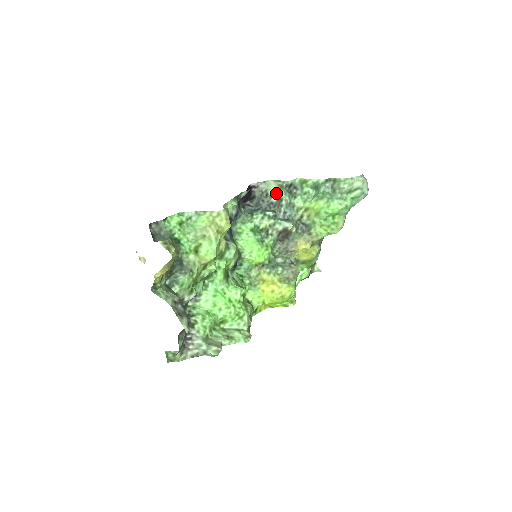
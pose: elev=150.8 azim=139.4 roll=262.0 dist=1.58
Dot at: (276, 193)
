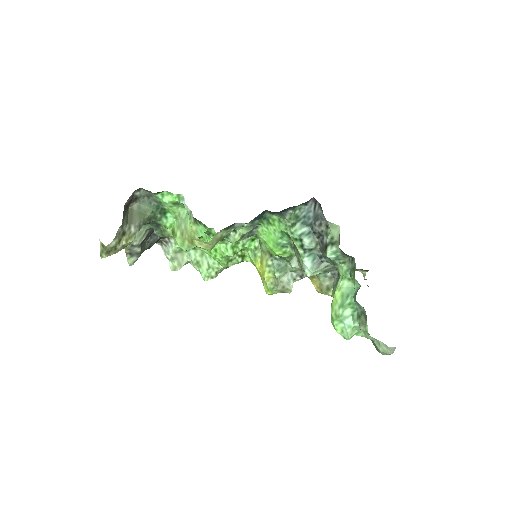
Dot at: (330, 240)
